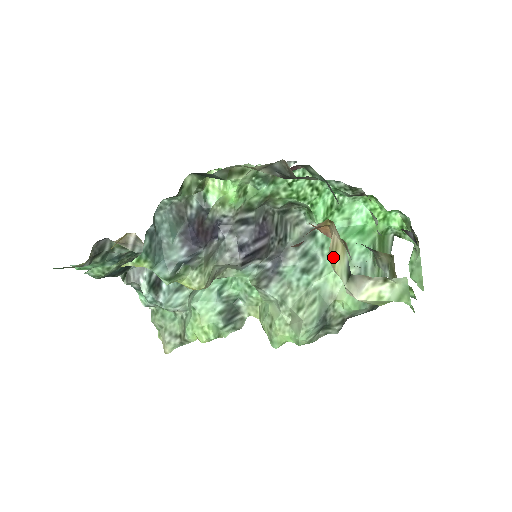
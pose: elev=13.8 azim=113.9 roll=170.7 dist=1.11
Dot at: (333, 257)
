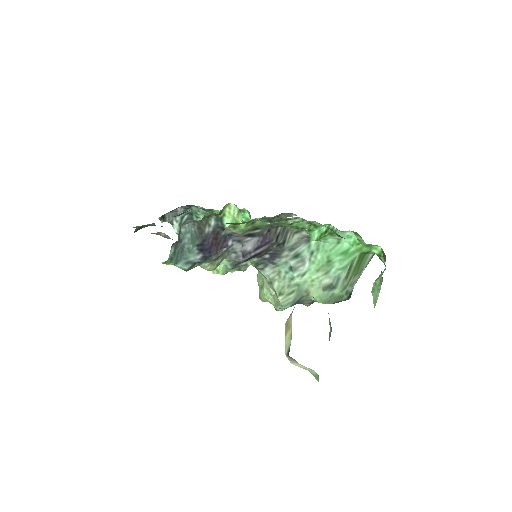
Dot at: (287, 329)
